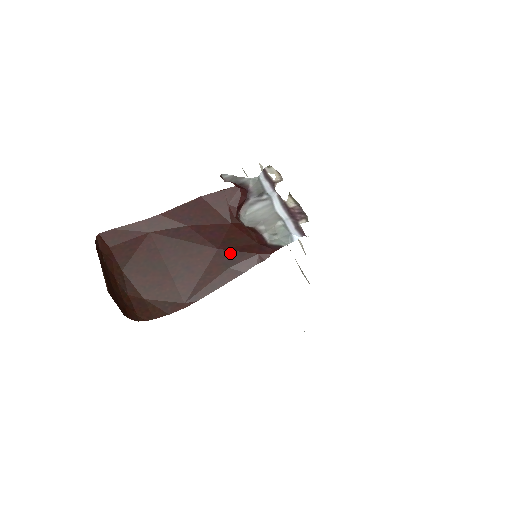
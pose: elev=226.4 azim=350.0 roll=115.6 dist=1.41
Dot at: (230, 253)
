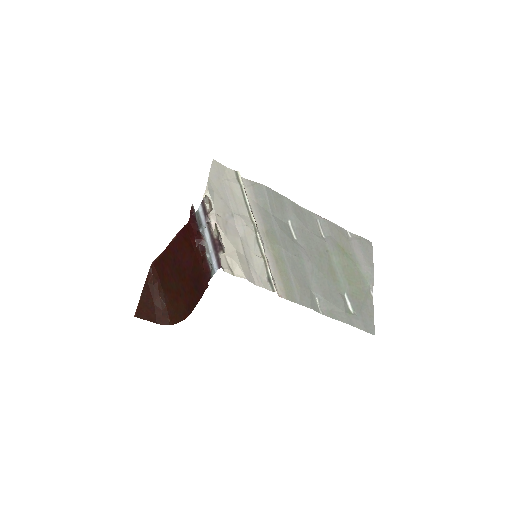
Dot at: (194, 279)
